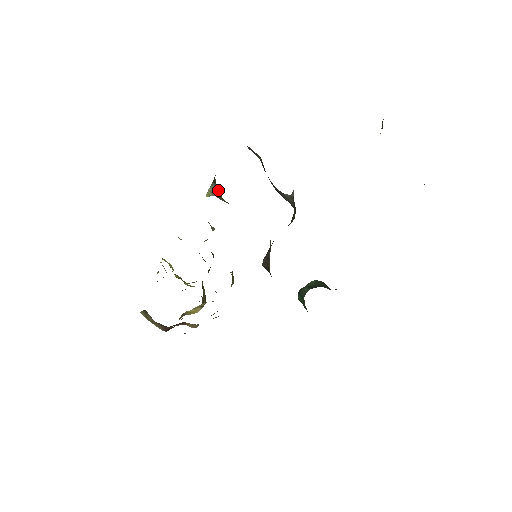
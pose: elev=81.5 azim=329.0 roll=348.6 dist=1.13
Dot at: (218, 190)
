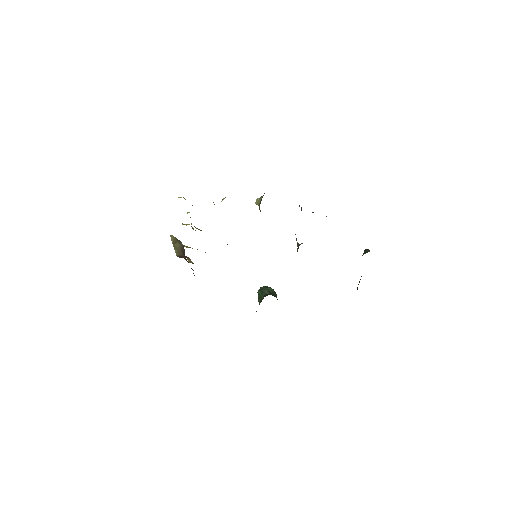
Dot at: occluded
